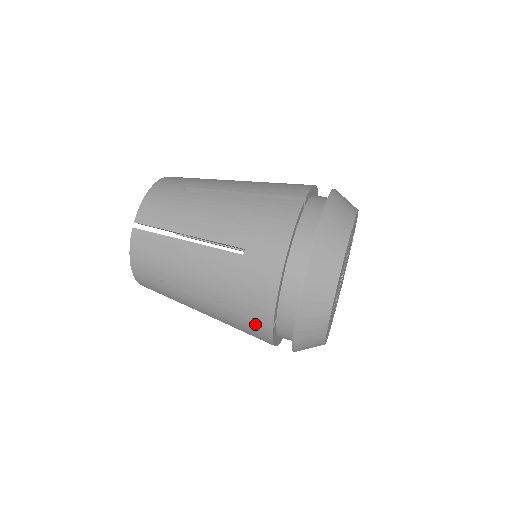
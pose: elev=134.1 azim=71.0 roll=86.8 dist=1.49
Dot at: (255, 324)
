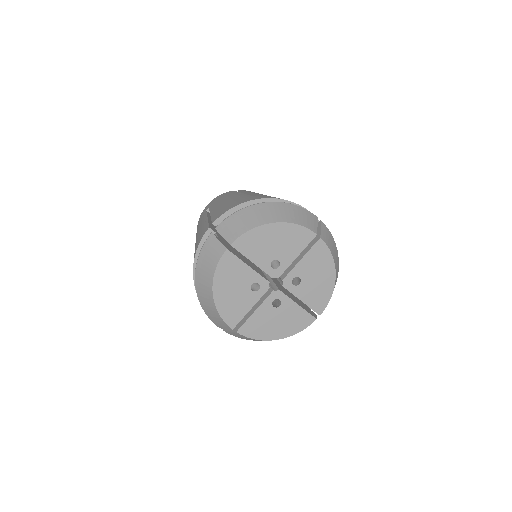
Dot at: occluded
